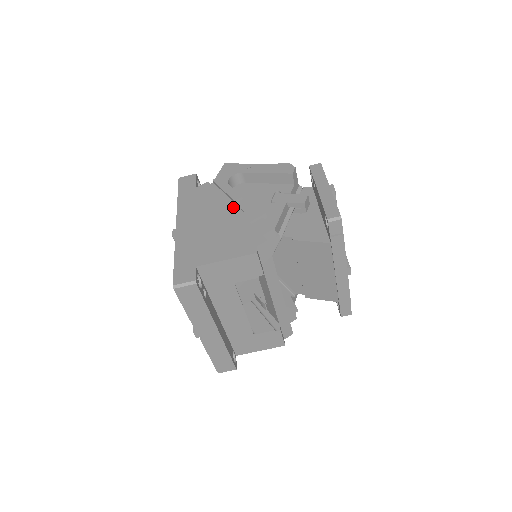
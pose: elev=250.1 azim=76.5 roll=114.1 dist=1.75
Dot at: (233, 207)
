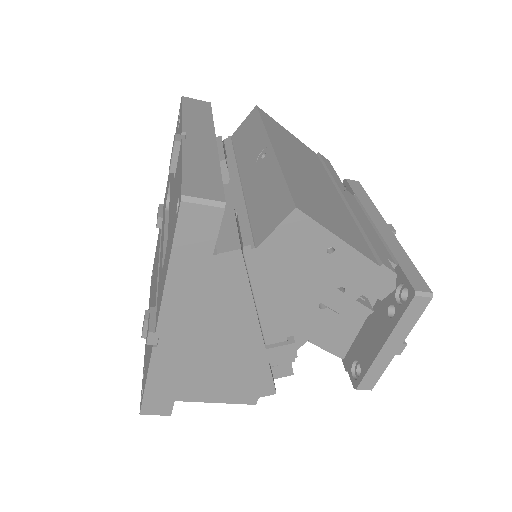
Dot at: (260, 331)
